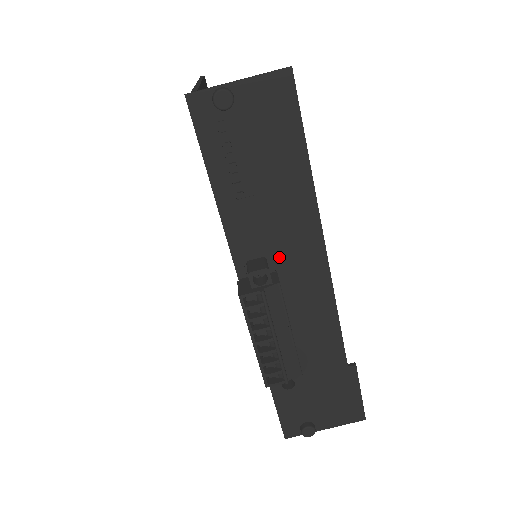
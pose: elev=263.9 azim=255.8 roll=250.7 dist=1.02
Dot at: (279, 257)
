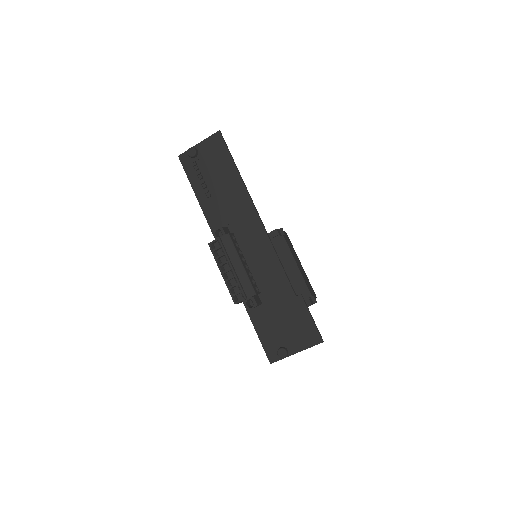
Dot at: (235, 226)
